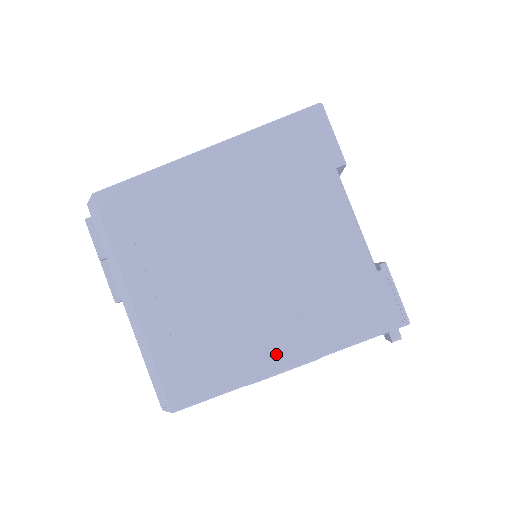
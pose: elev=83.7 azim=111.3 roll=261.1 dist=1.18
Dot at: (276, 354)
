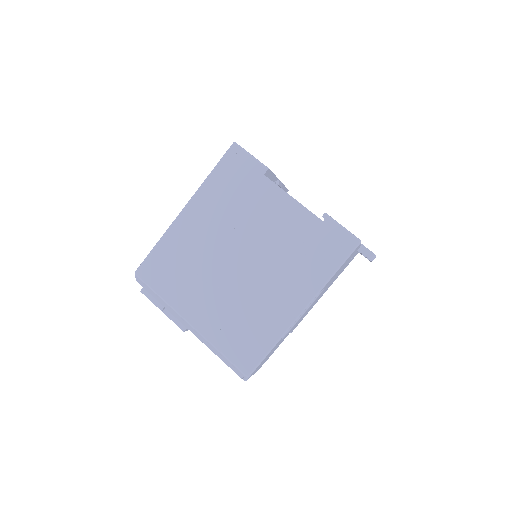
Dot at: (290, 306)
